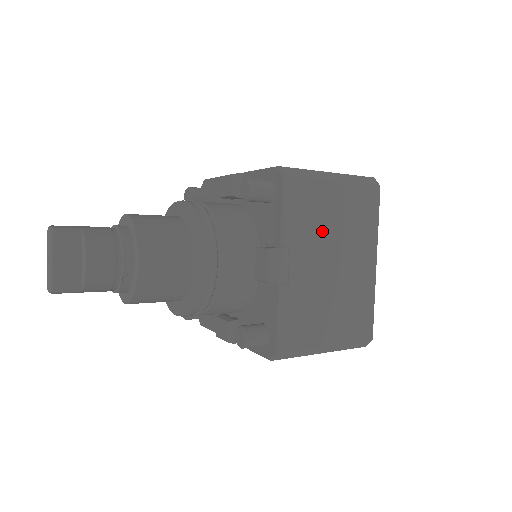
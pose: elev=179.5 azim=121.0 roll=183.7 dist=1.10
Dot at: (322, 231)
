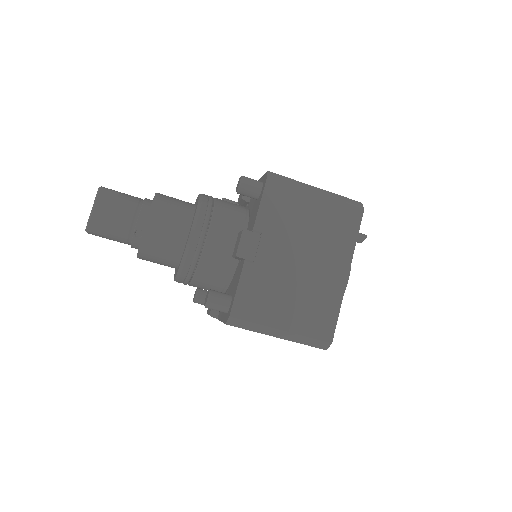
Dot at: (296, 230)
